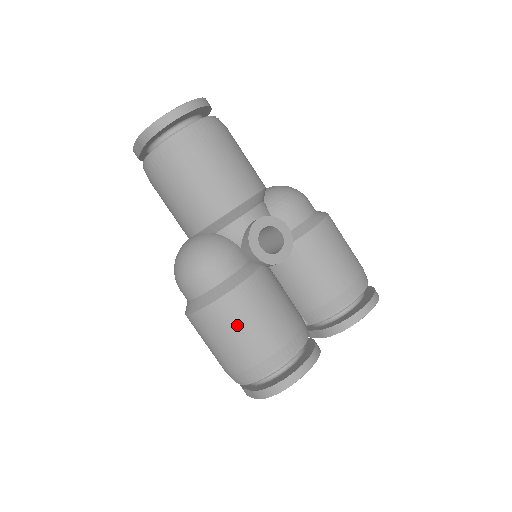
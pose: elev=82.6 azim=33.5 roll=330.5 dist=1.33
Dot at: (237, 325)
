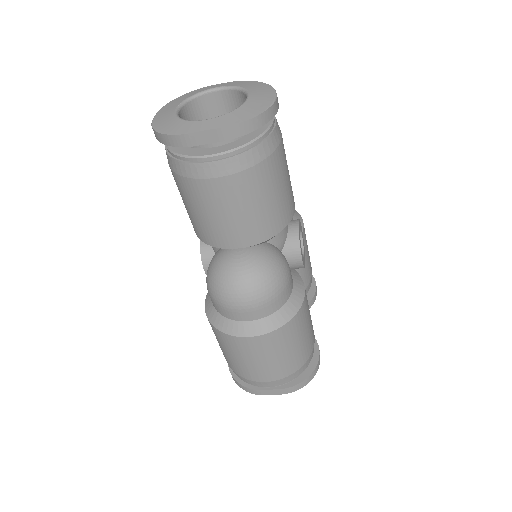
Dot at: (302, 333)
